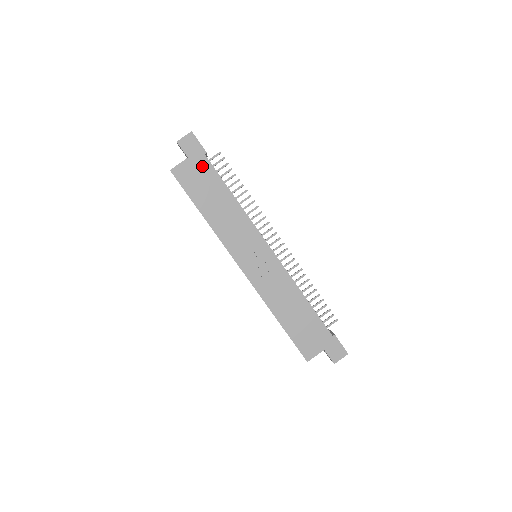
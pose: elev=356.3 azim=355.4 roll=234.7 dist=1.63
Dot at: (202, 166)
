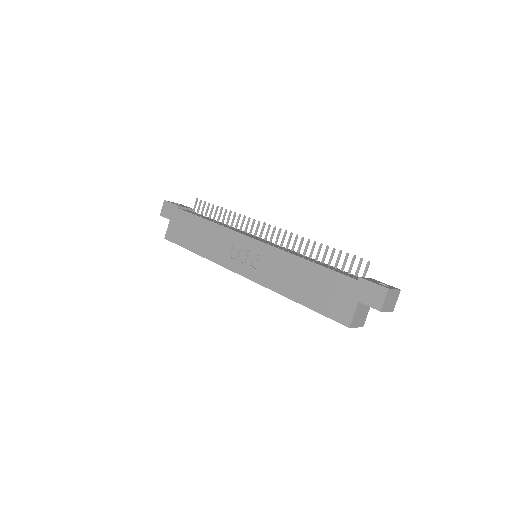
Dot at: (180, 218)
